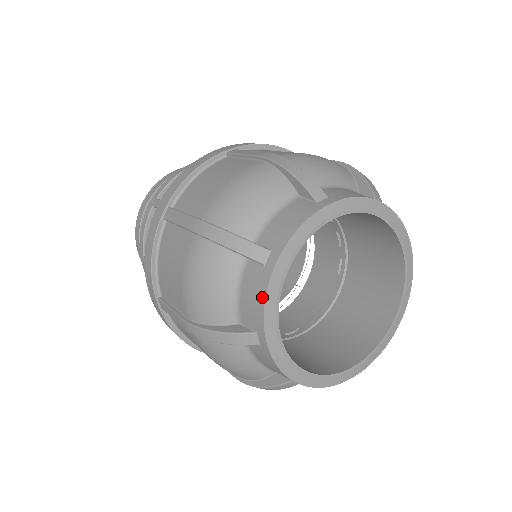
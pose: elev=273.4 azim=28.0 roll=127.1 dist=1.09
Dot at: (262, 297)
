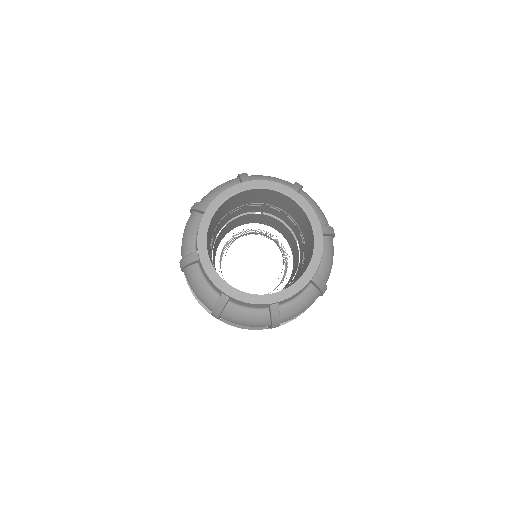
Dot at: (199, 227)
